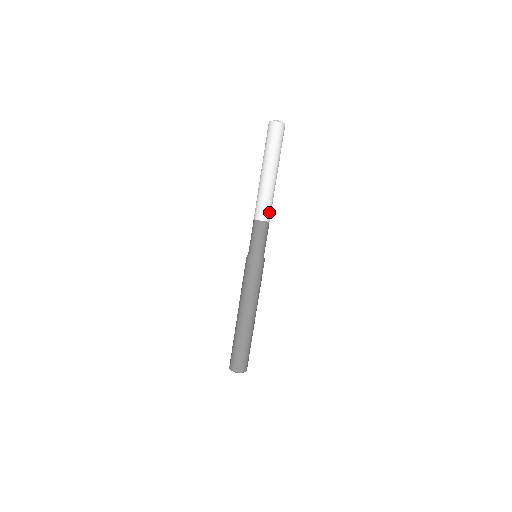
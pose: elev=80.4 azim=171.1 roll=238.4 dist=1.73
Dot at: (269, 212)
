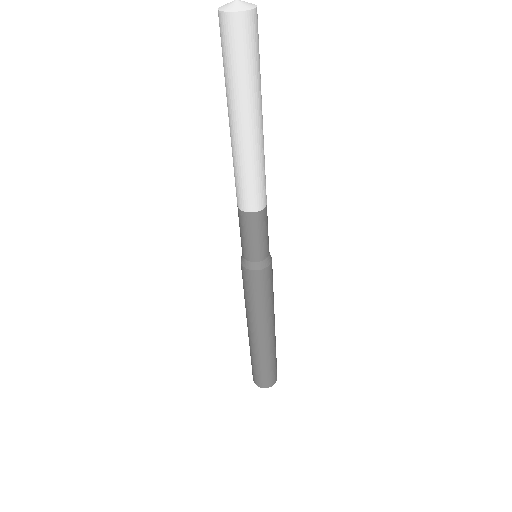
Dot at: (261, 194)
